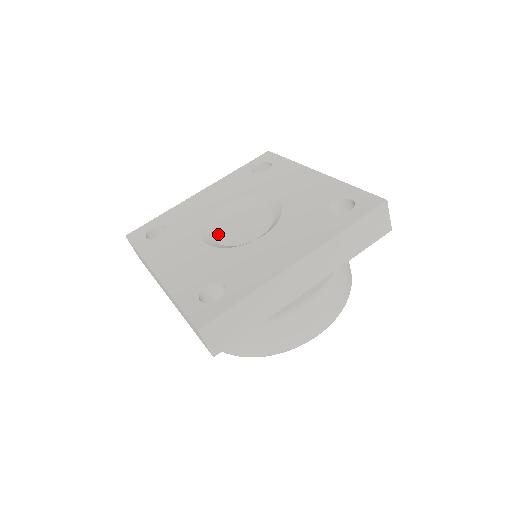
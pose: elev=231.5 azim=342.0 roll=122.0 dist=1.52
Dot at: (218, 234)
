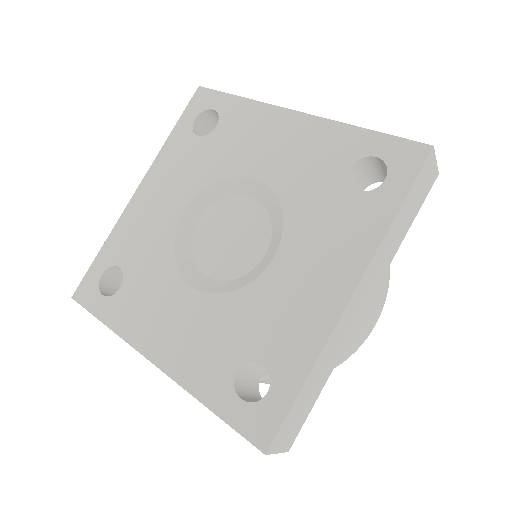
Dot at: (201, 261)
